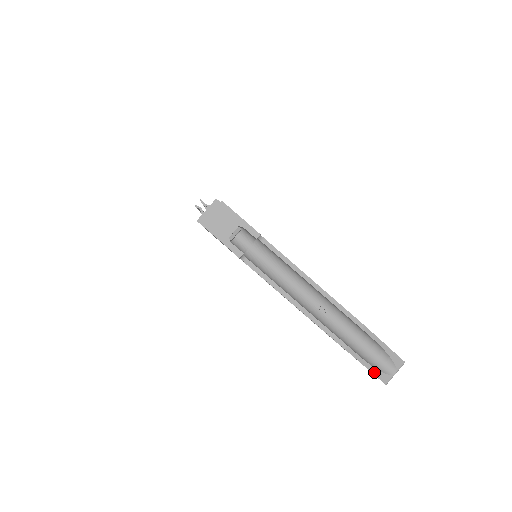
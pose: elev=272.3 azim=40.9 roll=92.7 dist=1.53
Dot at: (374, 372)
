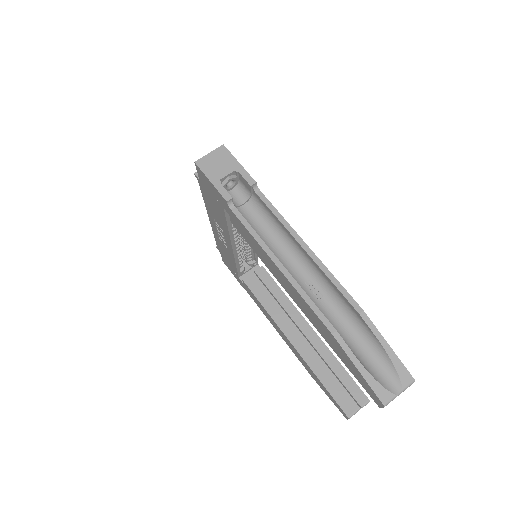
Dot at: (369, 381)
